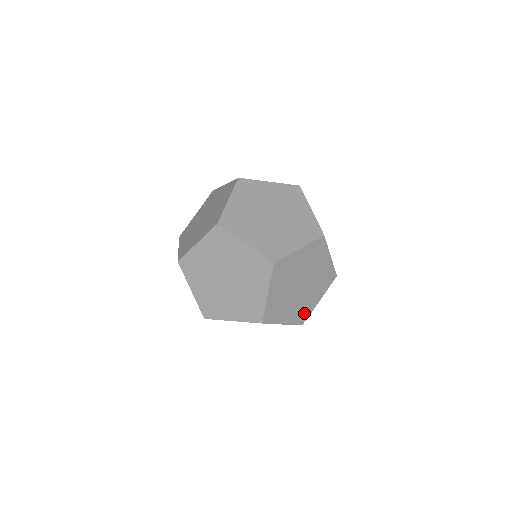
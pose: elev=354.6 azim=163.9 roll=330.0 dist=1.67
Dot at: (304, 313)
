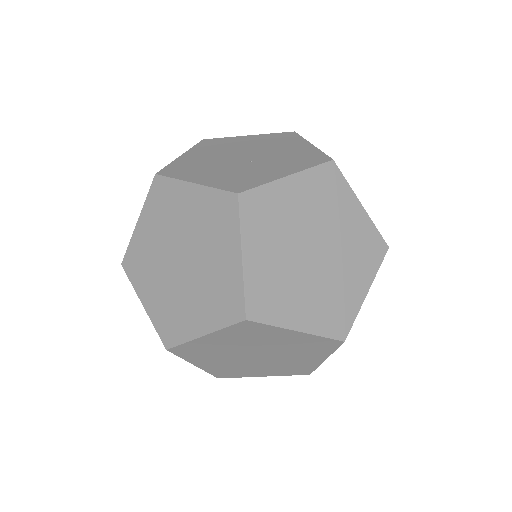
Dot at: occluded
